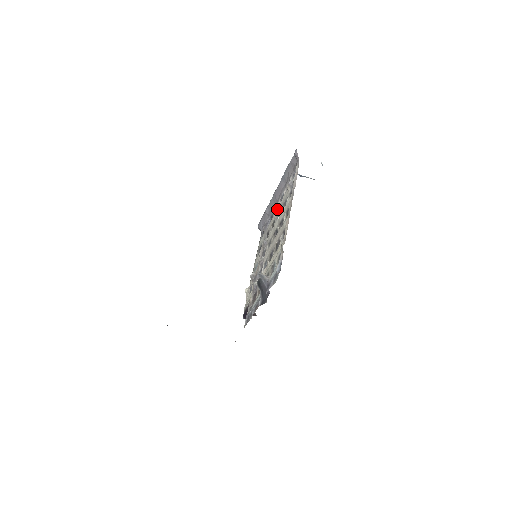
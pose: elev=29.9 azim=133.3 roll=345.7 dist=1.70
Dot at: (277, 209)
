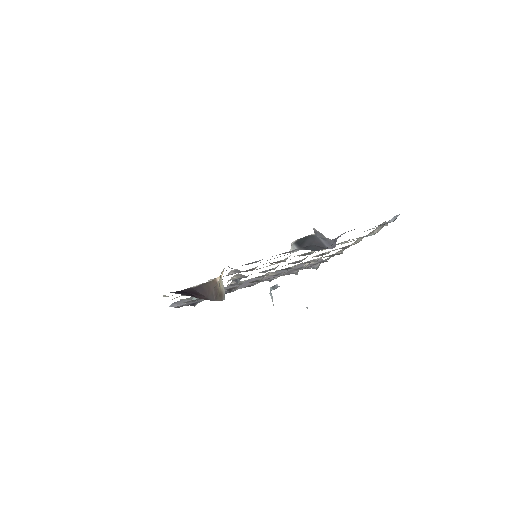
Dot at: (271, 273)
